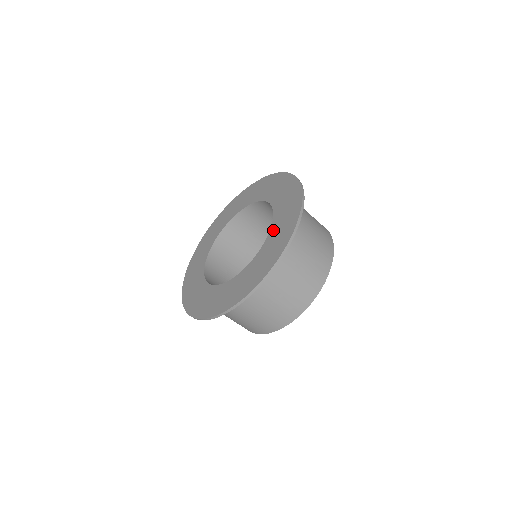
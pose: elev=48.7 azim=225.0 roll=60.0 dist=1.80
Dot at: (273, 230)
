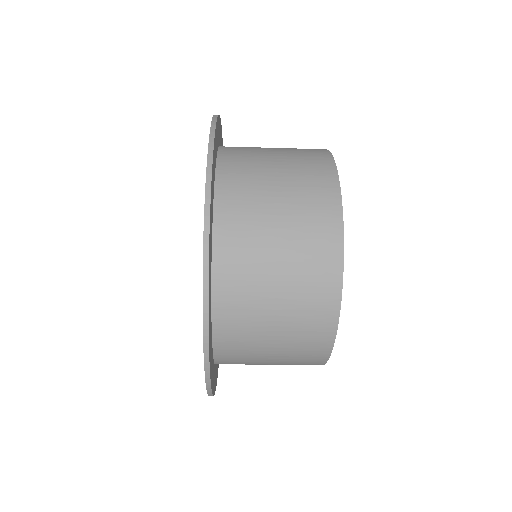
Dot at: occluded
